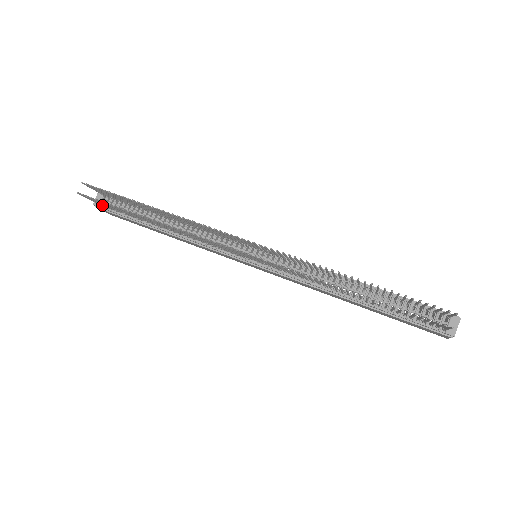
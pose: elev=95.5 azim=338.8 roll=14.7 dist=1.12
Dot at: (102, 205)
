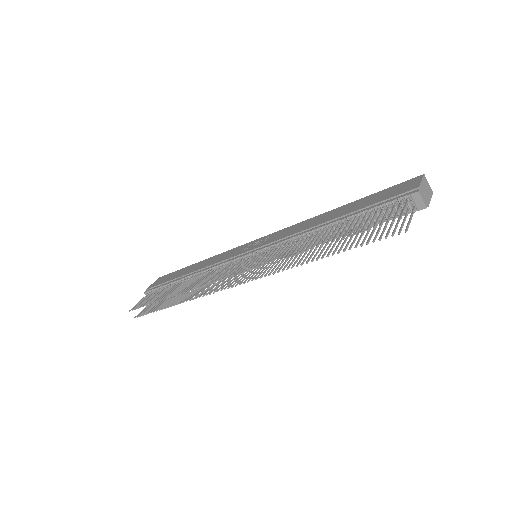
Dot at: occluded
